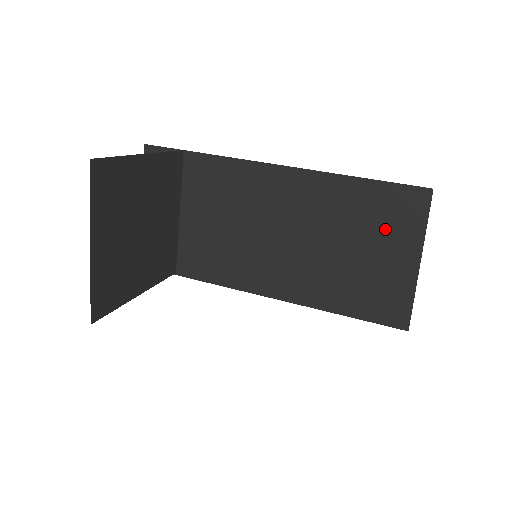
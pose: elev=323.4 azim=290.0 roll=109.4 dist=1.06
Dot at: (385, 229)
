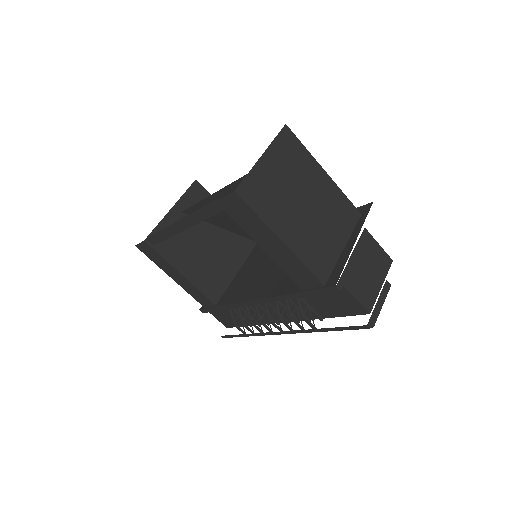
Dot at: occluded
